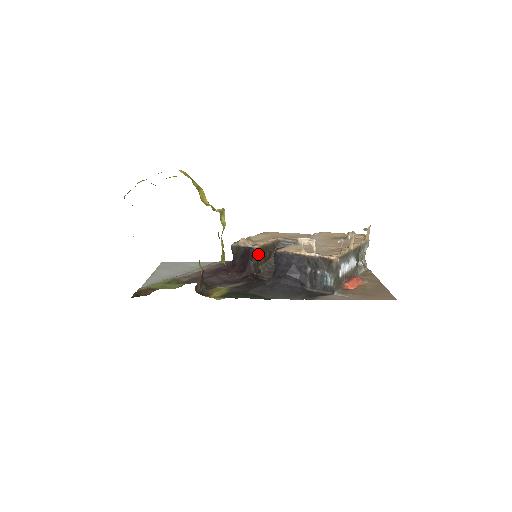
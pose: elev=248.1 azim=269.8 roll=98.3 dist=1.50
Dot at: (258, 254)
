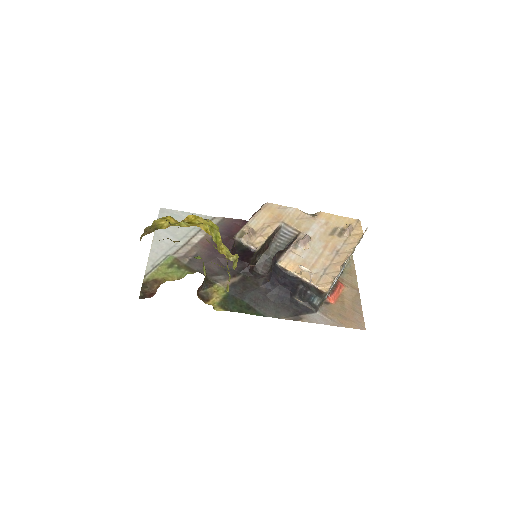
Dot at: (258, 251)
